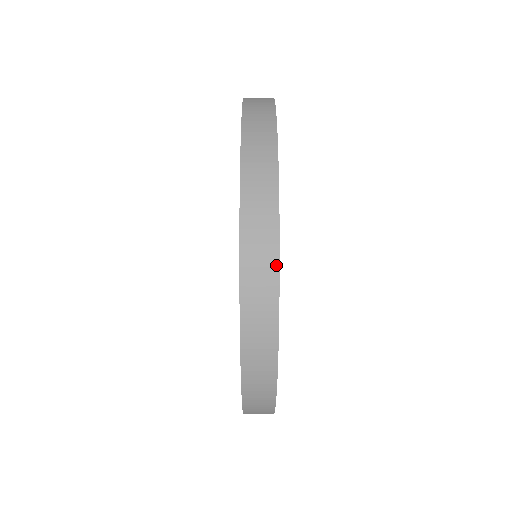
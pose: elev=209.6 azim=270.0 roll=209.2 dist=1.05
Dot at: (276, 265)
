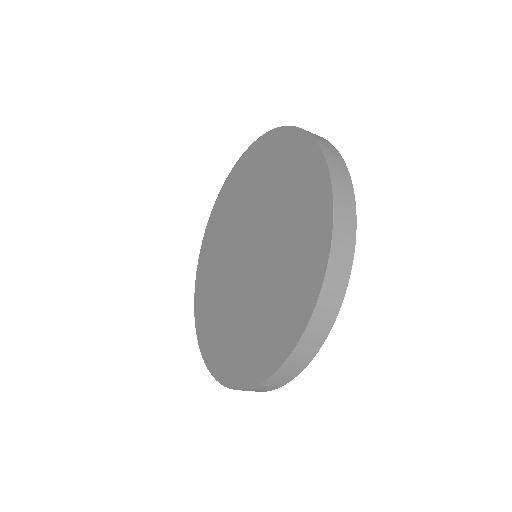
Dot at: (342, 297)
